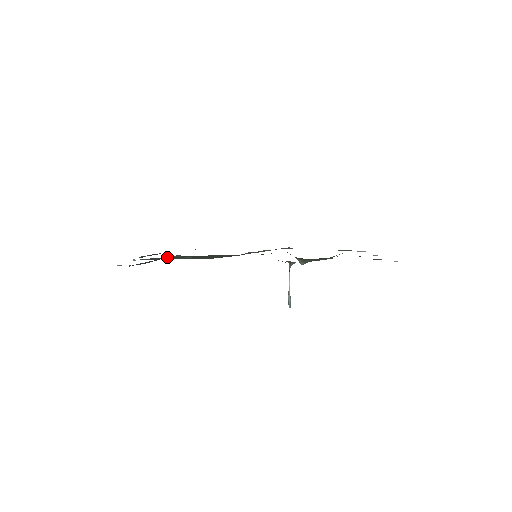
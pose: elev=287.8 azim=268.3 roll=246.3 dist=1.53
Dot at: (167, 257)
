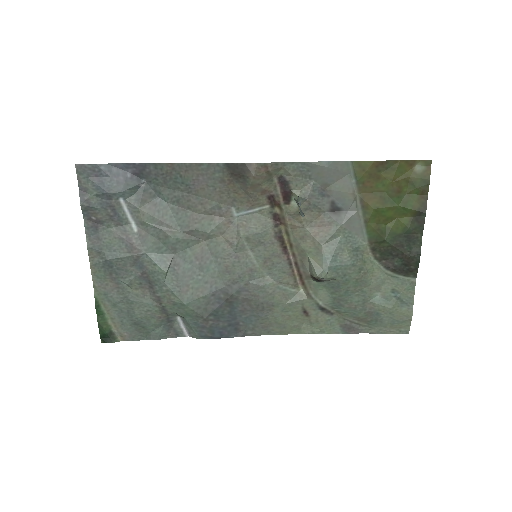
Dot at: (145, 193)
